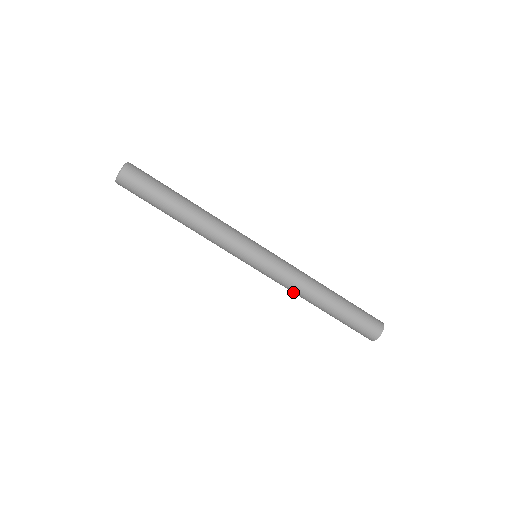
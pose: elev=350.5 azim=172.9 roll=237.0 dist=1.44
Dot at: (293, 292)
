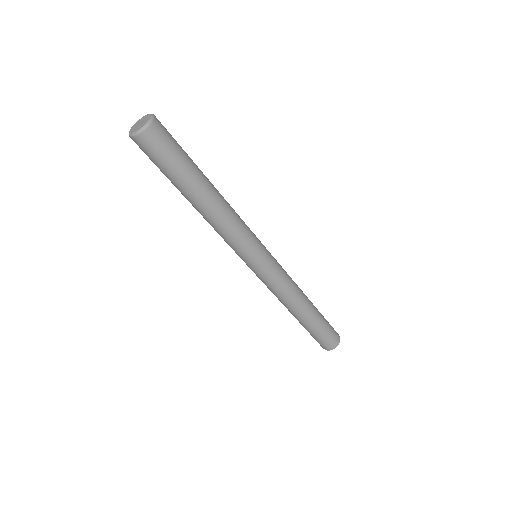
Dot at: occluded
